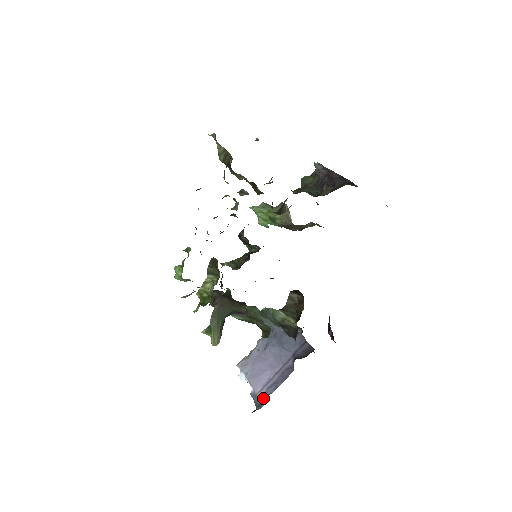
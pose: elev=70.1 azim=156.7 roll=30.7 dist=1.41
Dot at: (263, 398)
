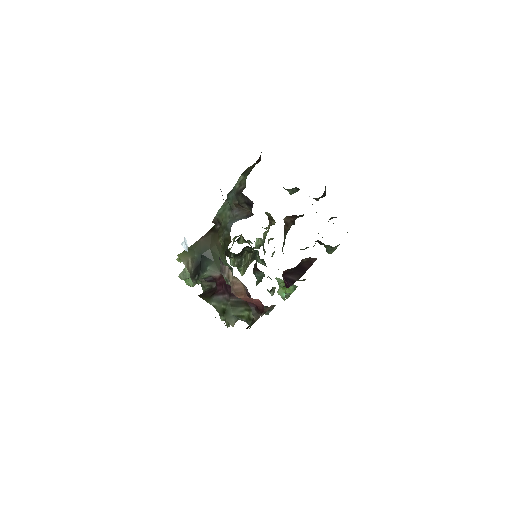
Dot at: occluded
